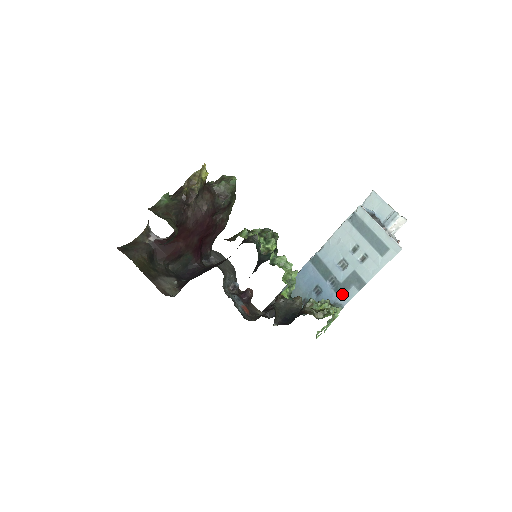
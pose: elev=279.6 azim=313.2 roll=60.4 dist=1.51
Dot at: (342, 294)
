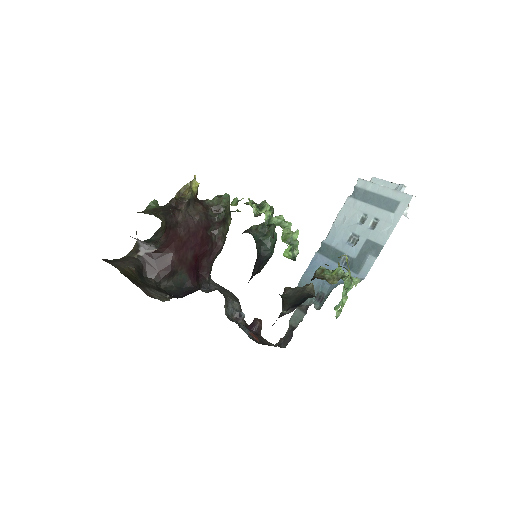
Dot at: (358, 269)
